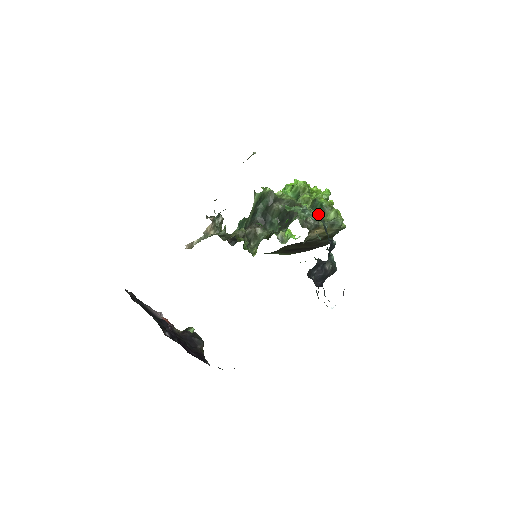
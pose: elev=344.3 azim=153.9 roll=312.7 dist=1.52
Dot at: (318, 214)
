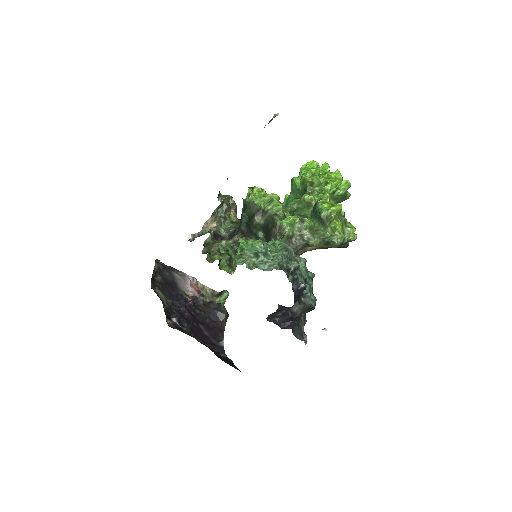
Dot at: (277, 257)
